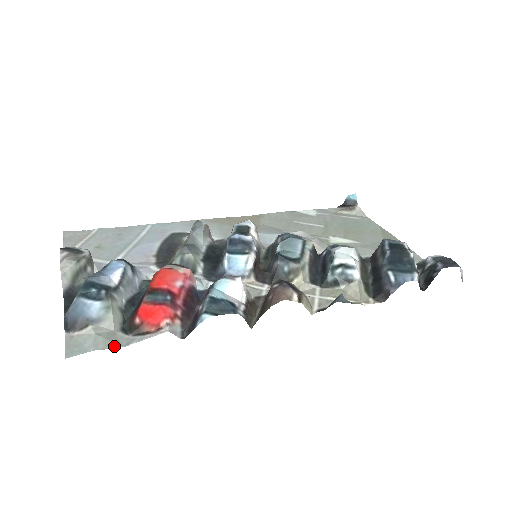
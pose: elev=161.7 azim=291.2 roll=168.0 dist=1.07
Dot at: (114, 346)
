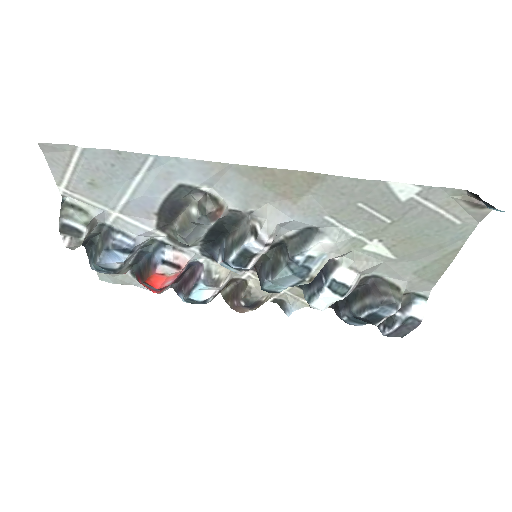
Dot at: (127, 284)
